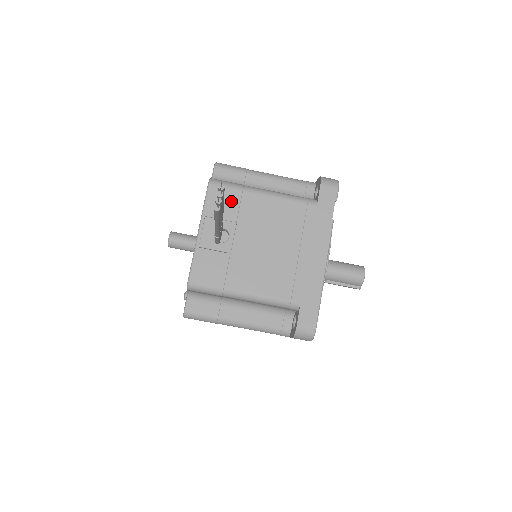
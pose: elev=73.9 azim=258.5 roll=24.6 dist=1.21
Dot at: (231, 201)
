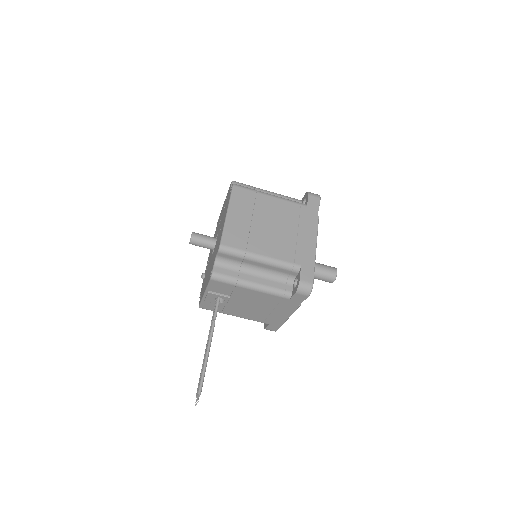
Dot at: (227, 288)
